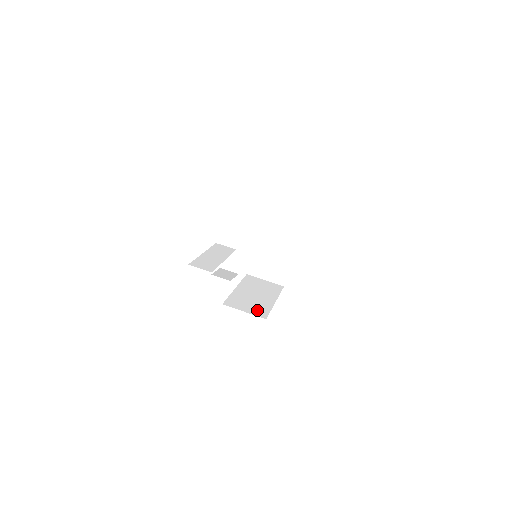
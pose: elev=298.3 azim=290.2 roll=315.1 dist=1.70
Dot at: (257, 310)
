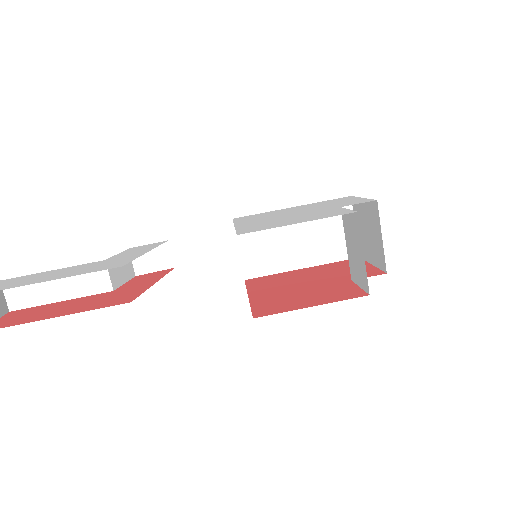
Dot at: (256, 261)
